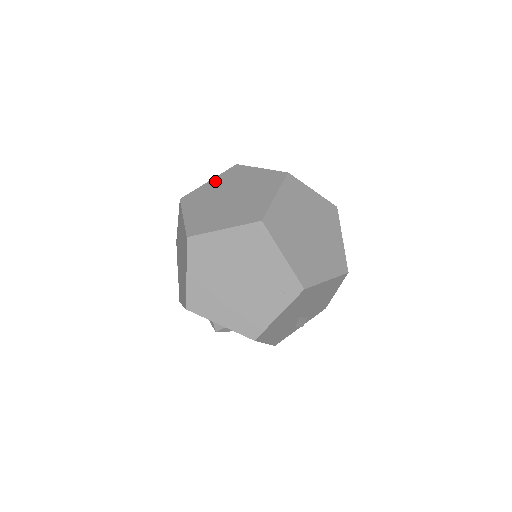
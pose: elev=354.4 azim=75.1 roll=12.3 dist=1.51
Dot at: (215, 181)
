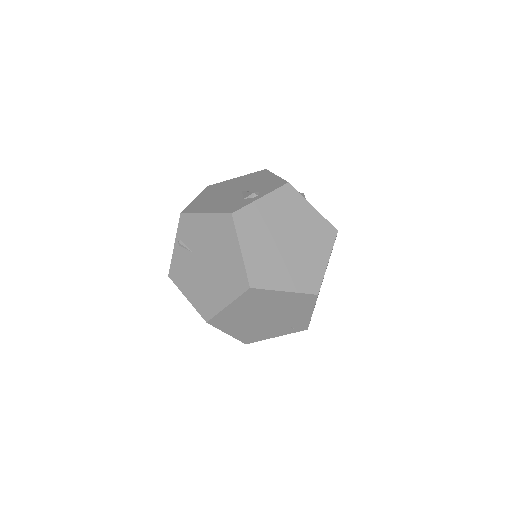
Dot at: (269, 202)
